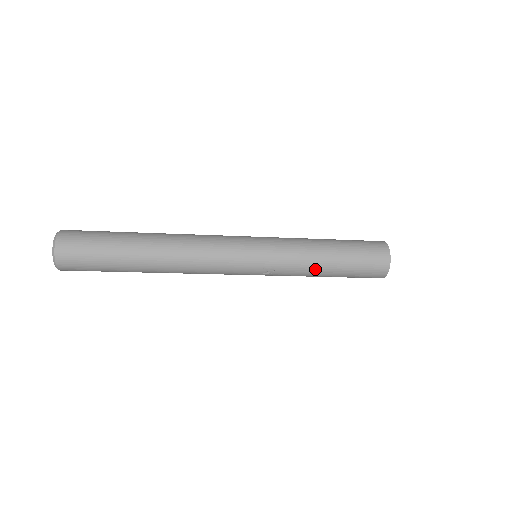
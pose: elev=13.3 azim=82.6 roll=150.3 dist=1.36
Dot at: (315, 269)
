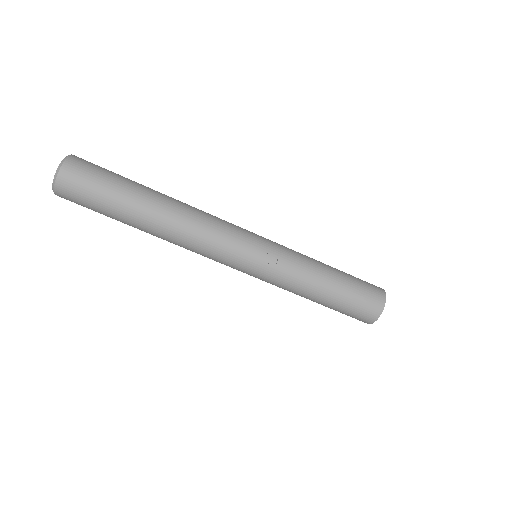
Dot at: (316, 275)
